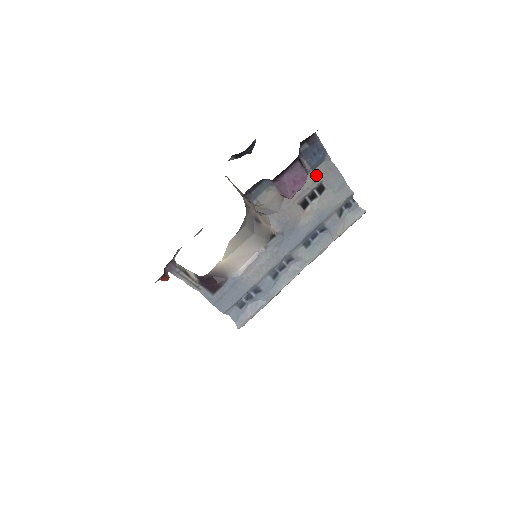
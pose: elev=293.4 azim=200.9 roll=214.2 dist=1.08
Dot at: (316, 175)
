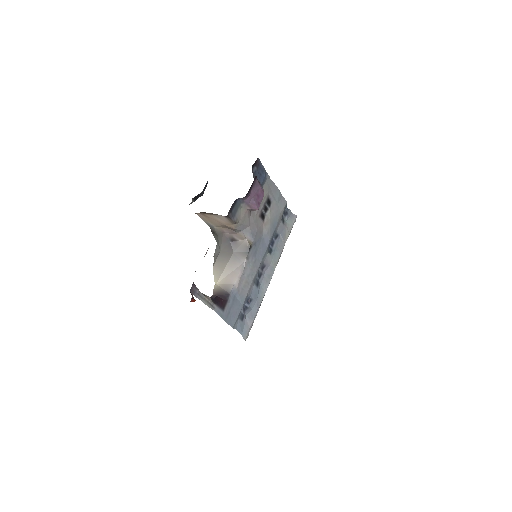
Dot at: (264, 191)
